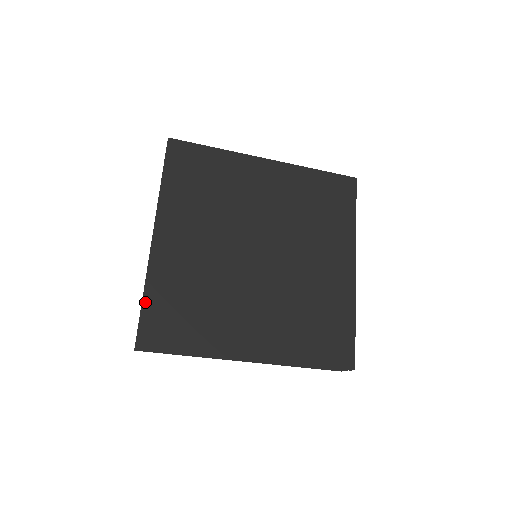
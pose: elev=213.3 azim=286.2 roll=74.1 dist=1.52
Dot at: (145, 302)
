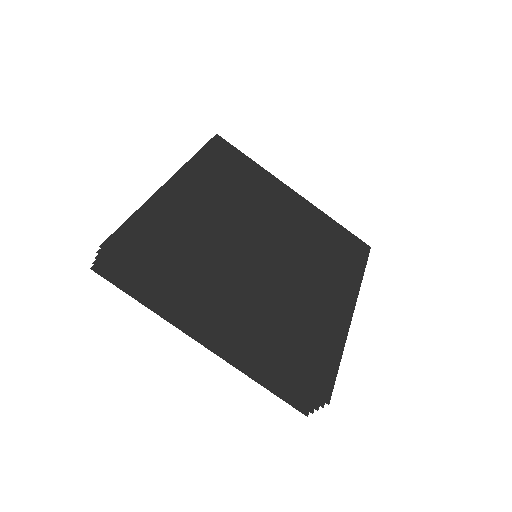
Dot at: (132, 219)
